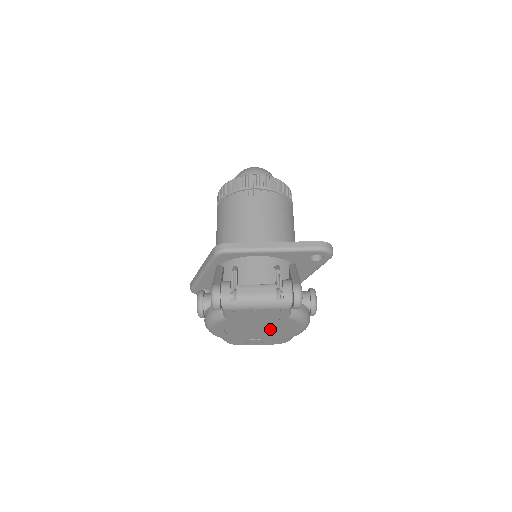
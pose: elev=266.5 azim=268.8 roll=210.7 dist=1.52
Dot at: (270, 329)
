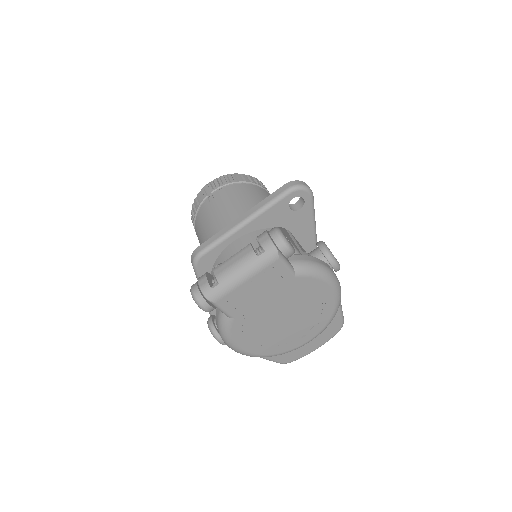
Dot at: (297, 309)
